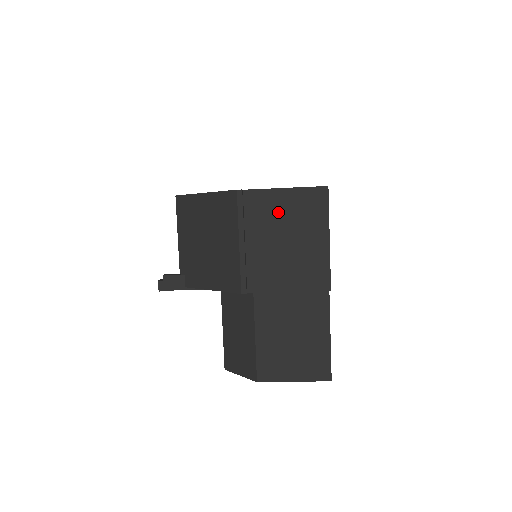
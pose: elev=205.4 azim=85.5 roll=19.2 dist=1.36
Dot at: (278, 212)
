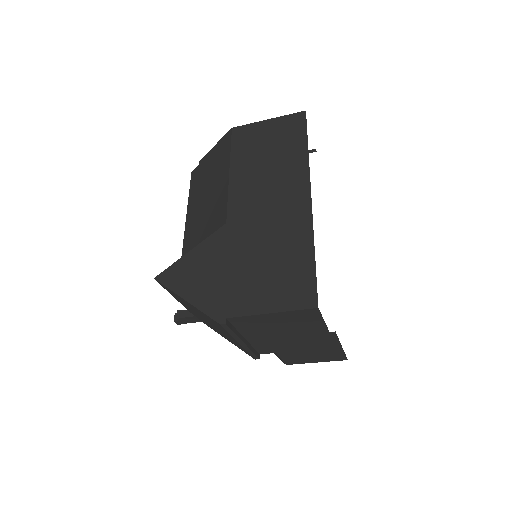
Dot at: (269, 324)
